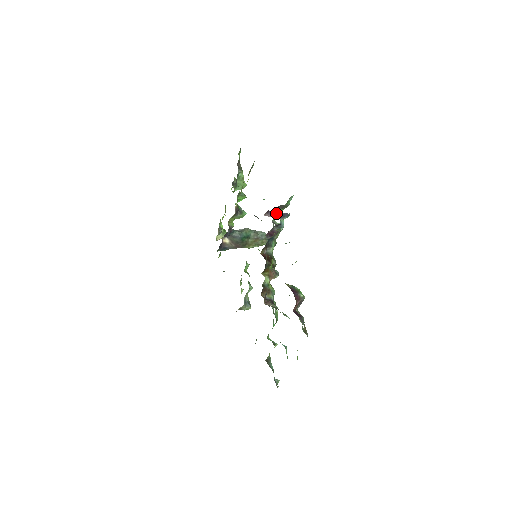
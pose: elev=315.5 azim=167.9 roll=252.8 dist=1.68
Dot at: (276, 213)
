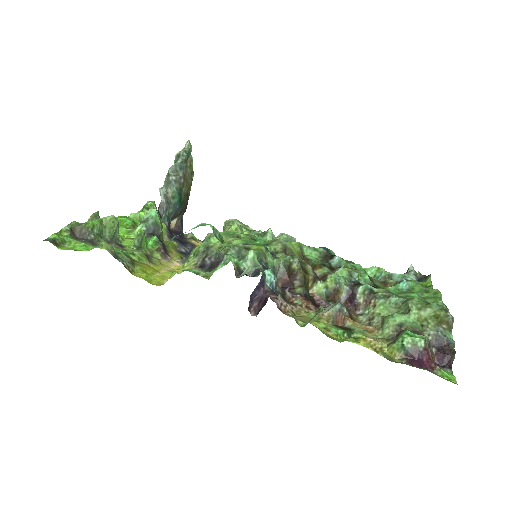
Dot at: (254, 295)
